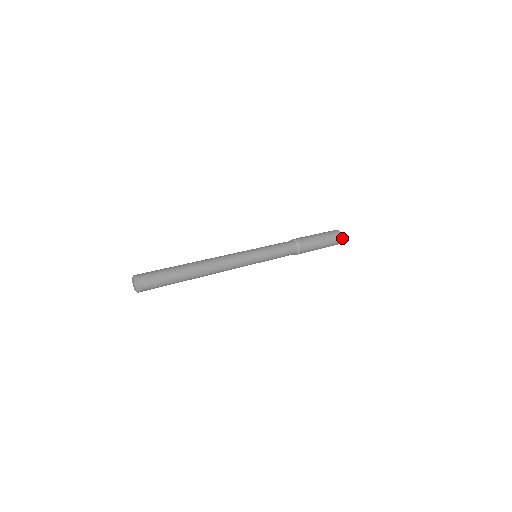
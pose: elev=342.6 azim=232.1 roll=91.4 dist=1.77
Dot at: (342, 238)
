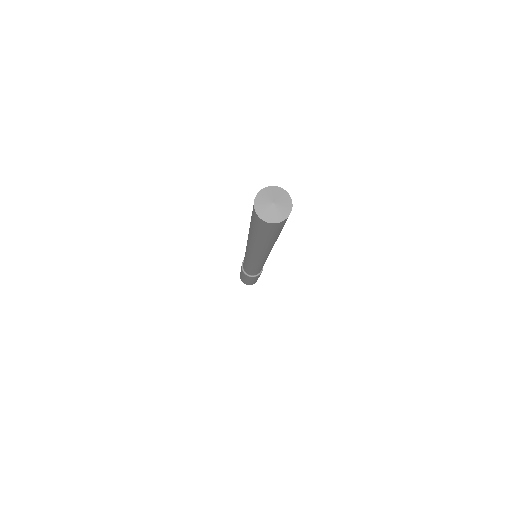
Dot at: occluded
